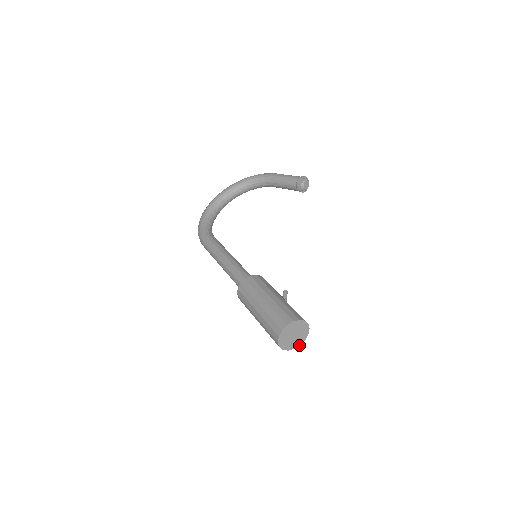
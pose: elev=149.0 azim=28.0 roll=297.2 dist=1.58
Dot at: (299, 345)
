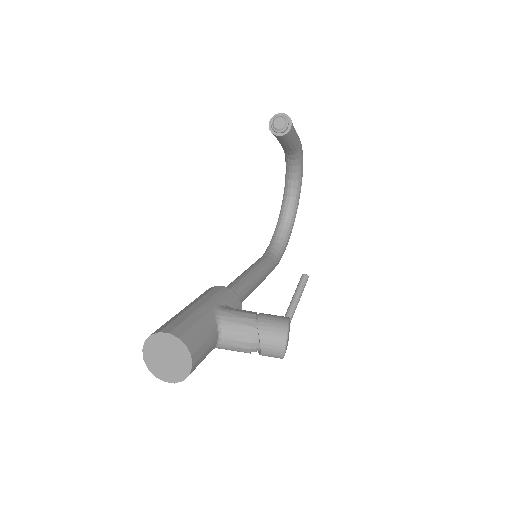
Dot at: (191, 367)
